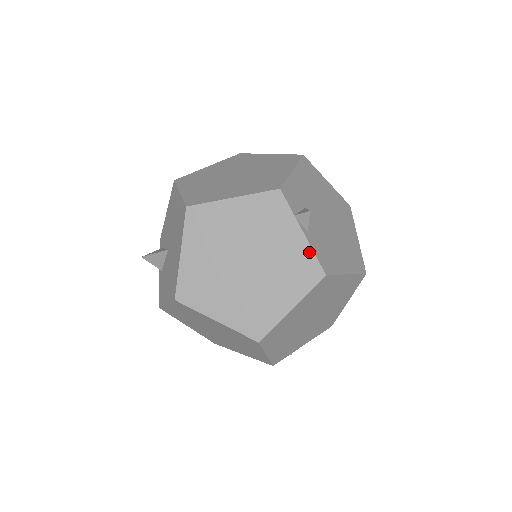
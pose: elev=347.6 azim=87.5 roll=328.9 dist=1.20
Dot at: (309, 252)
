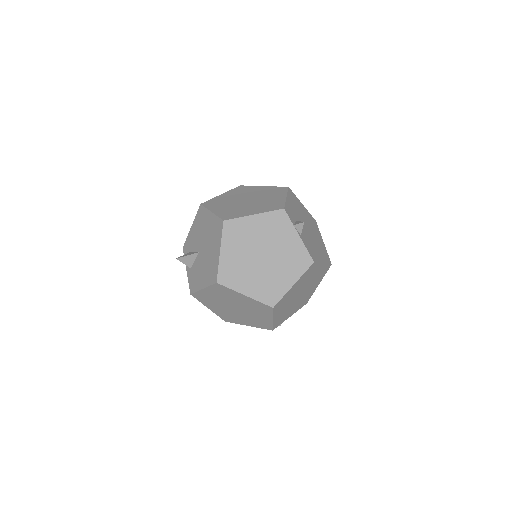
Dot at: (303, 248)
